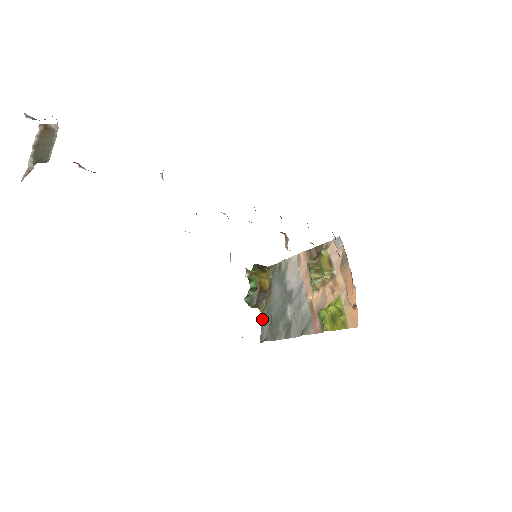
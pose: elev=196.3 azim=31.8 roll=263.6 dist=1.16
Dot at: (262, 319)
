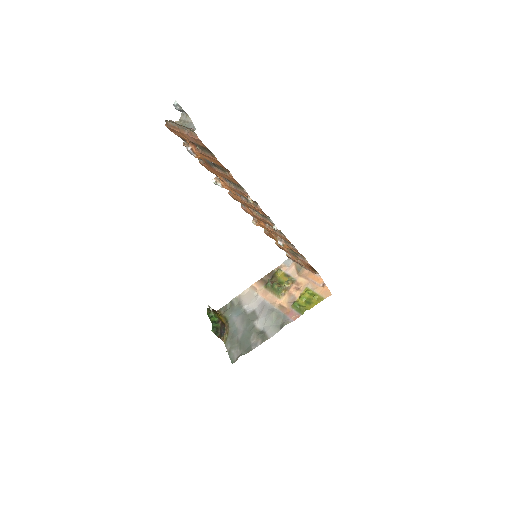
Dot at: (227, 347)
